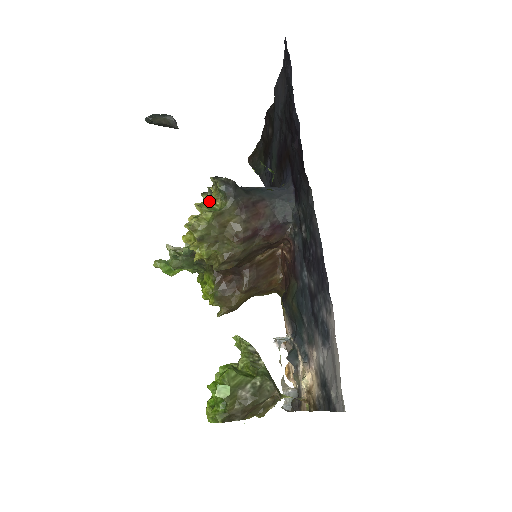
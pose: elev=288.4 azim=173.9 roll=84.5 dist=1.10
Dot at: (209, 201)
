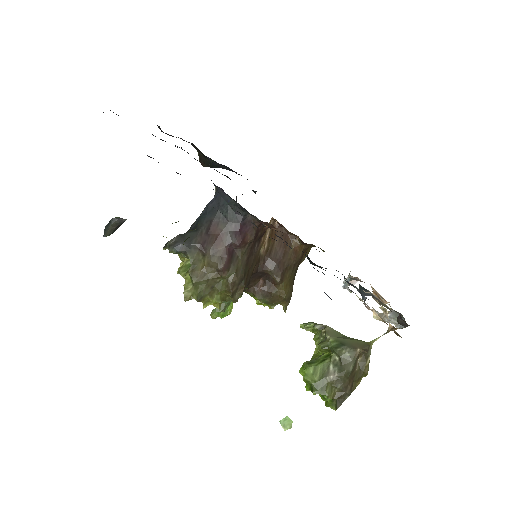
Dot at: (182, 262)
